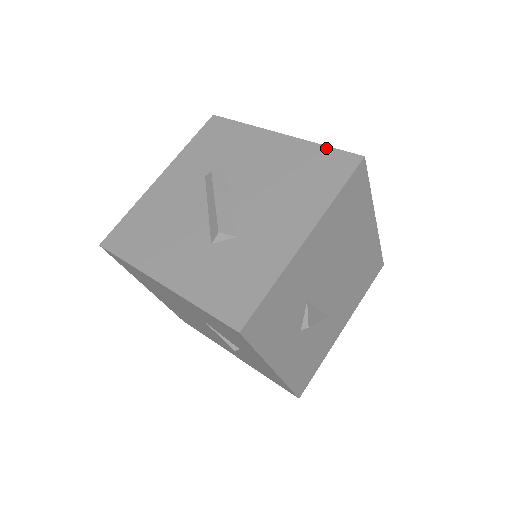
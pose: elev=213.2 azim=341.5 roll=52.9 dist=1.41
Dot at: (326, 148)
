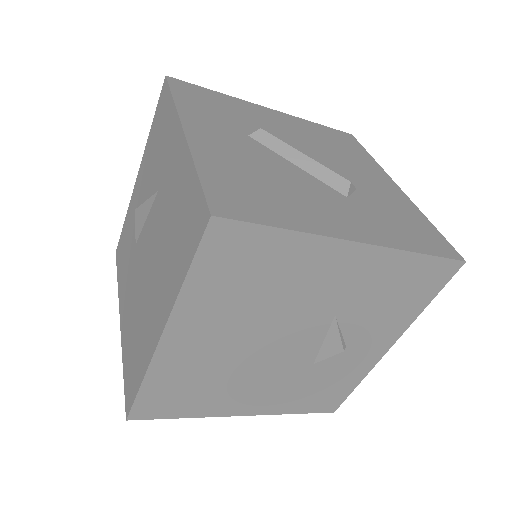
Dot at: (321, 125)
